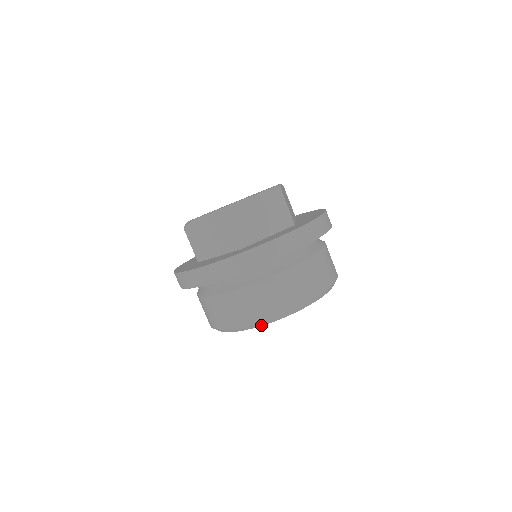
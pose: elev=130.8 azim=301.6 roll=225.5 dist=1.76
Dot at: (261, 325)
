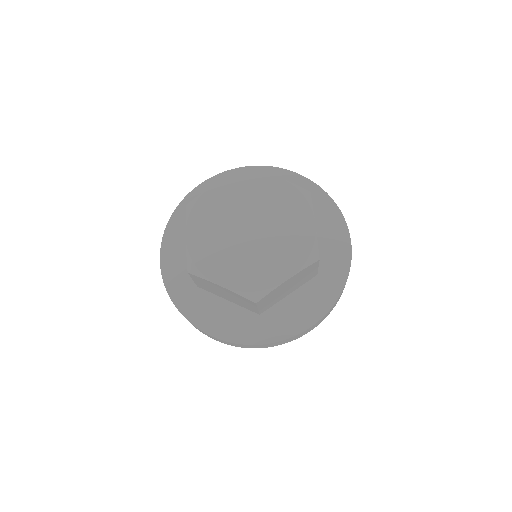
Dot at: occluded
